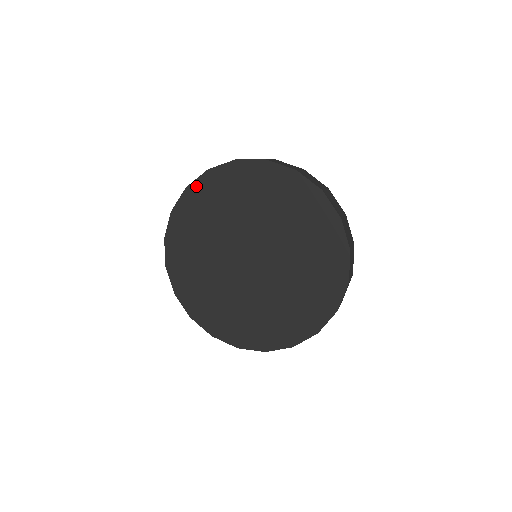
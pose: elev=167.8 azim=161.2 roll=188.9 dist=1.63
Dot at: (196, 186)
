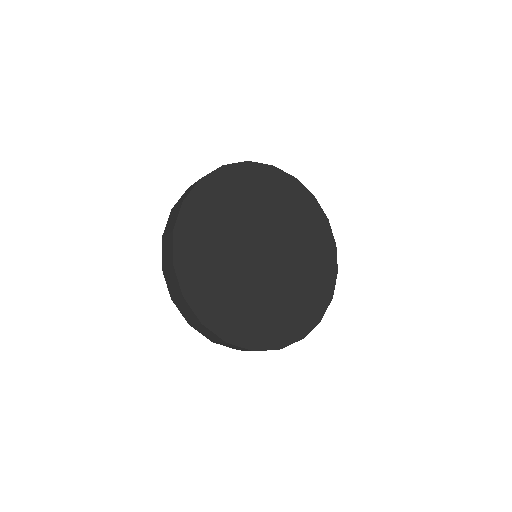
Dot at: (182, 223)
